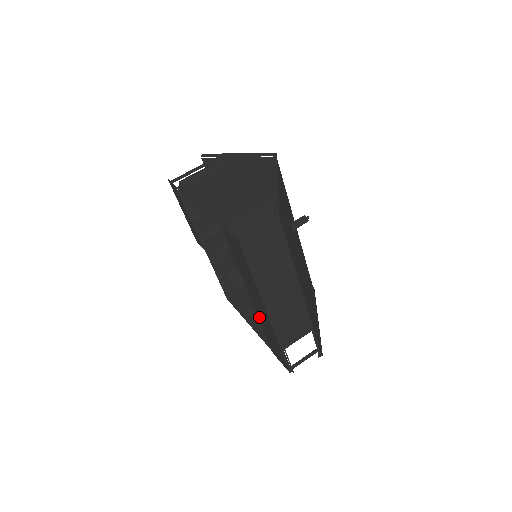
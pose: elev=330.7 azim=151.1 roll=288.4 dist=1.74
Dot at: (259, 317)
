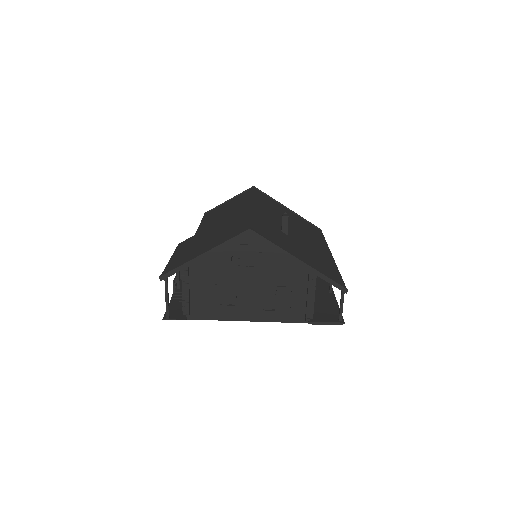
Dot at: occluded
